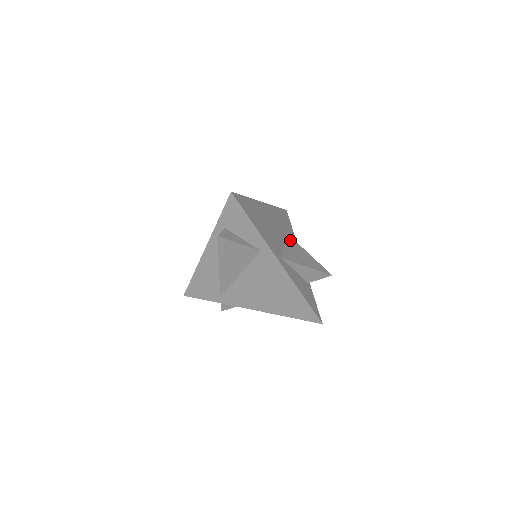
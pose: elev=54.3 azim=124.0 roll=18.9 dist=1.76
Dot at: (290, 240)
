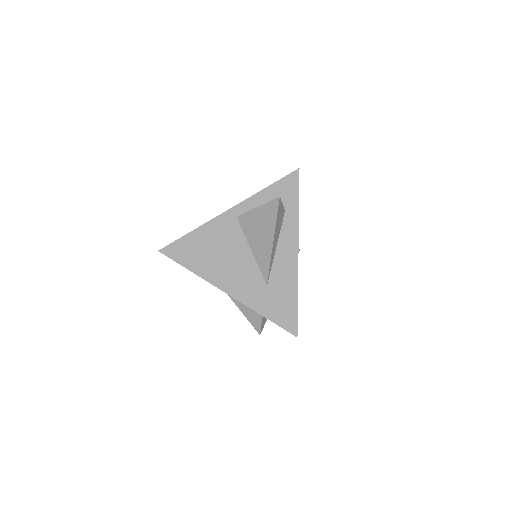
Dot at: occluded
